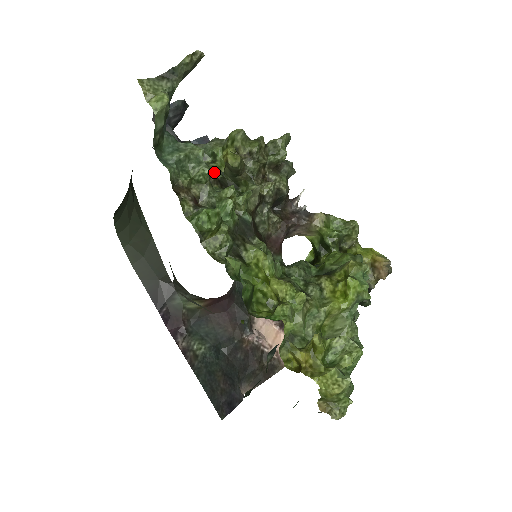
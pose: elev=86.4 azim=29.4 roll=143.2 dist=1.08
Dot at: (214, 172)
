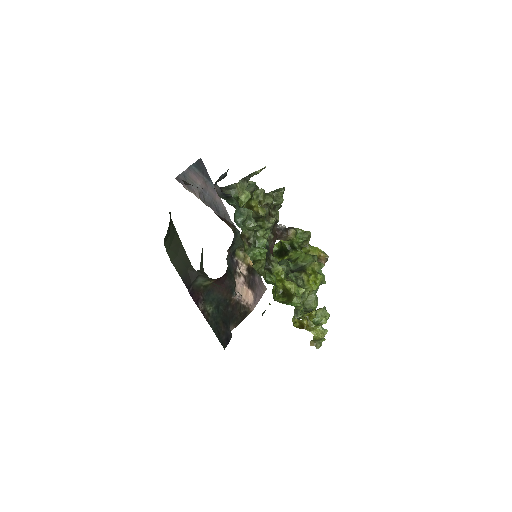
Dot at: occluded
